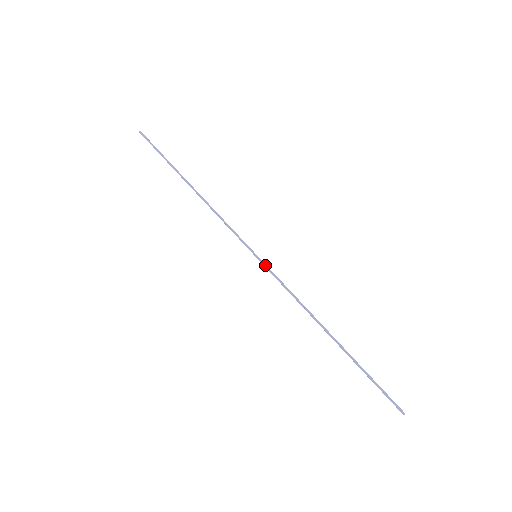
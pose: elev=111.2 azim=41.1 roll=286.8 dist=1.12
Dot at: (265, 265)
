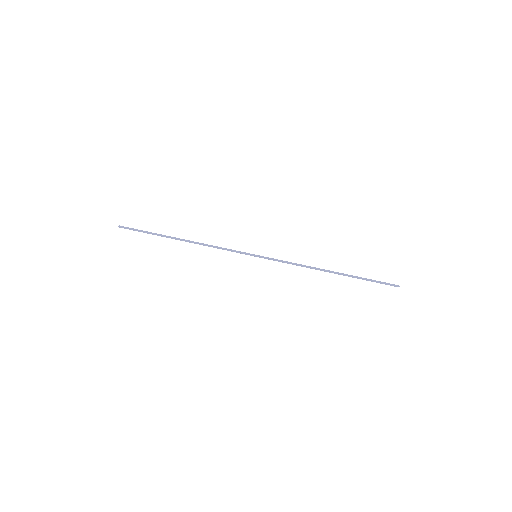
Dot at: (266, 258)
